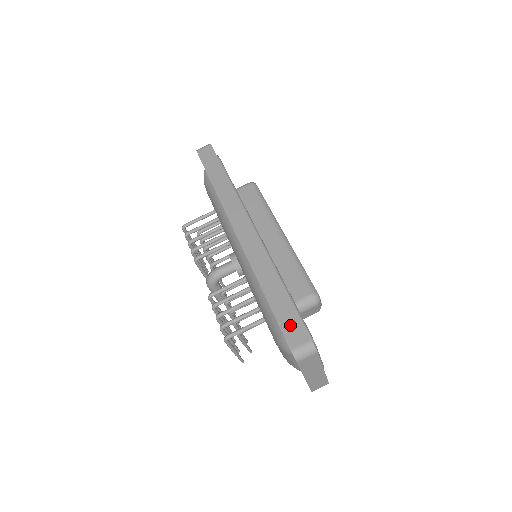
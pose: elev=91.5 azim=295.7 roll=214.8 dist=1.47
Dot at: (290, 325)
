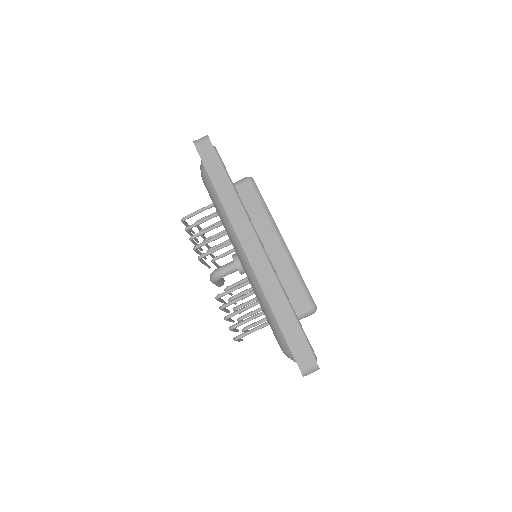
Dot at: (299, 348)
